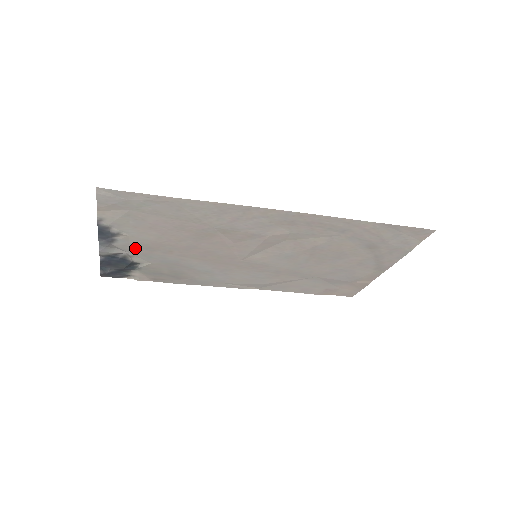
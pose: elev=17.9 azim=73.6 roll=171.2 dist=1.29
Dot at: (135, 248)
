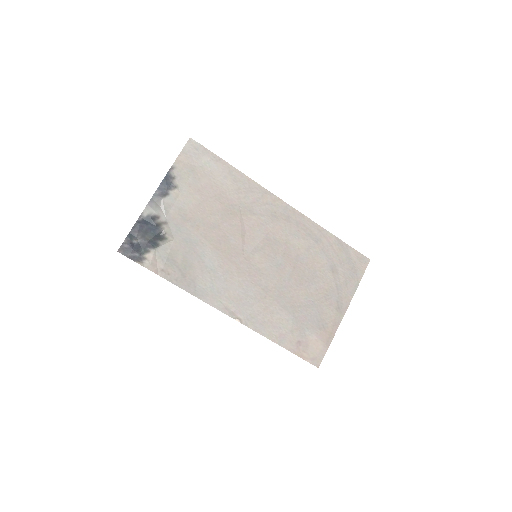
Dot at: (174, 213)
